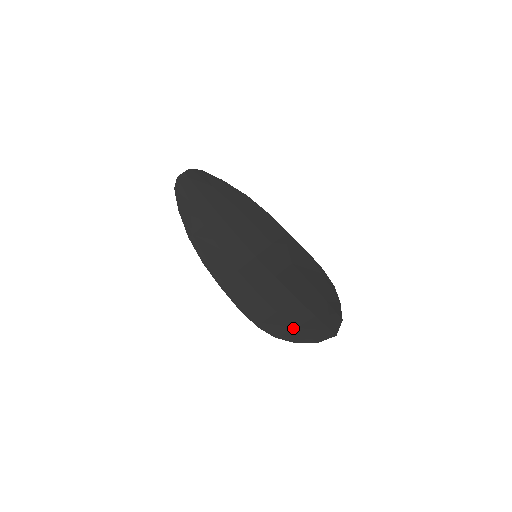
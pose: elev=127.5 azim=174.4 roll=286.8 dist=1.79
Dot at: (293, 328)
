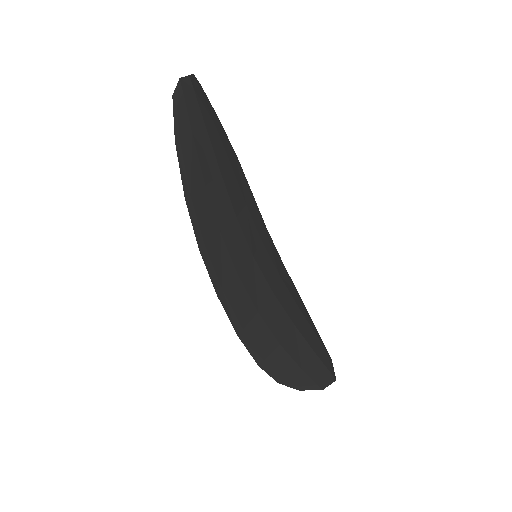
Dot at: (298, 369)
